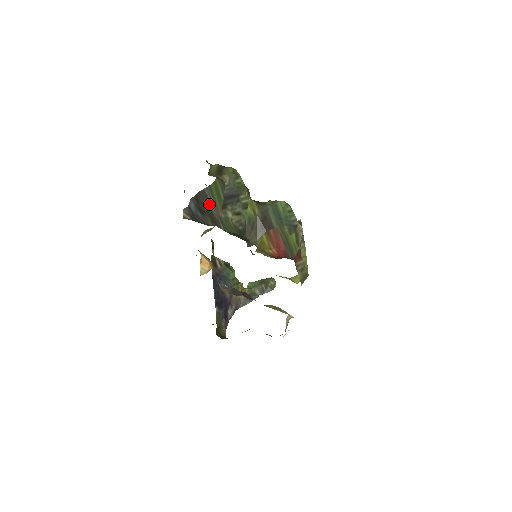
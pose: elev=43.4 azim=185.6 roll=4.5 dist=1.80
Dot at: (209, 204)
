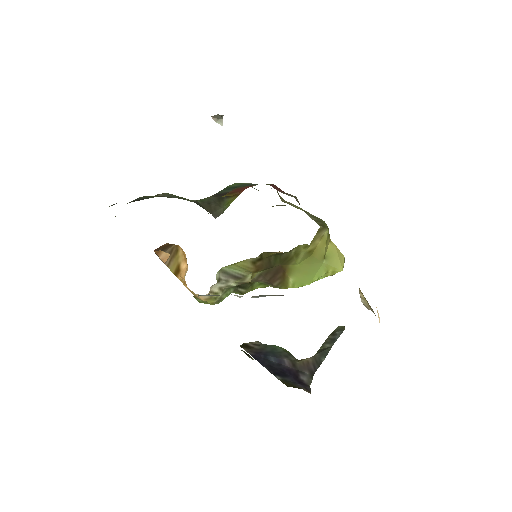
Dot at: (140, 199)
